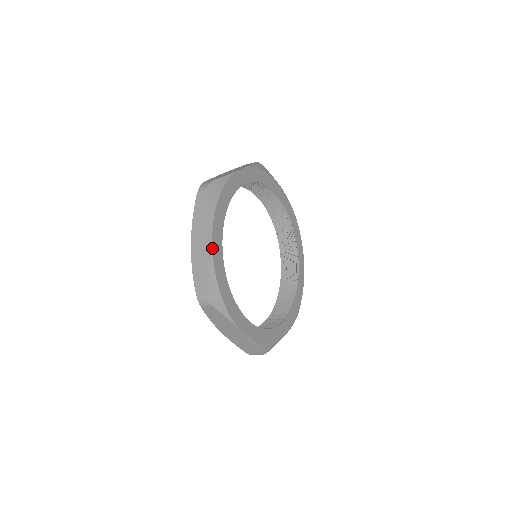
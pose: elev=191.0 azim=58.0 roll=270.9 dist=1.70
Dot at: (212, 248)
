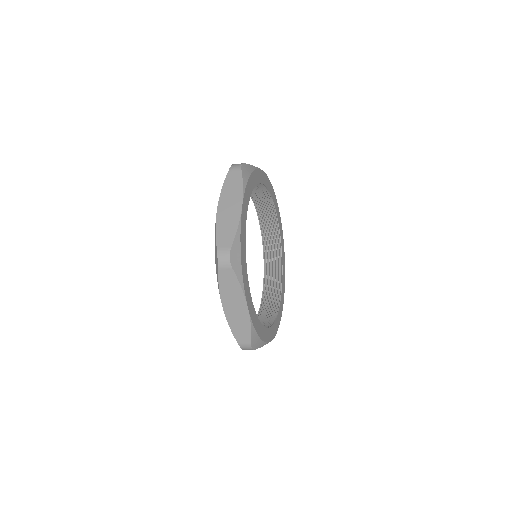
Dot at: (241, 213)
